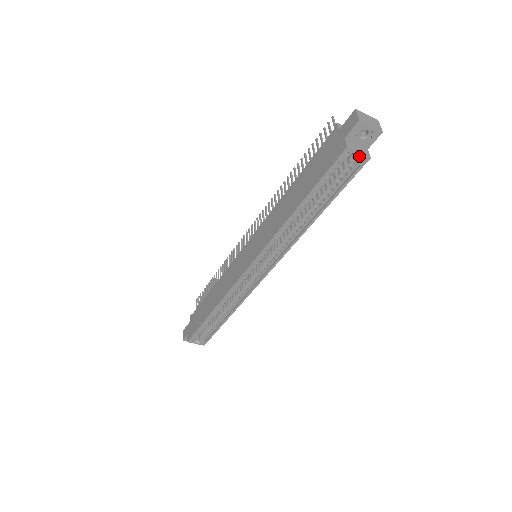
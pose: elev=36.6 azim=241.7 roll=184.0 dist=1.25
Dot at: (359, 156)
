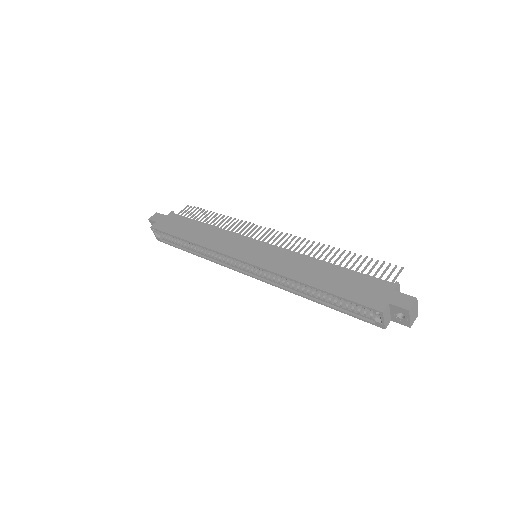
Dot at: (382, 321)
